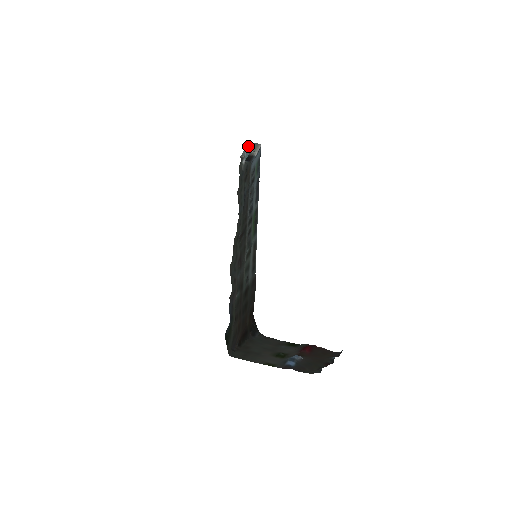
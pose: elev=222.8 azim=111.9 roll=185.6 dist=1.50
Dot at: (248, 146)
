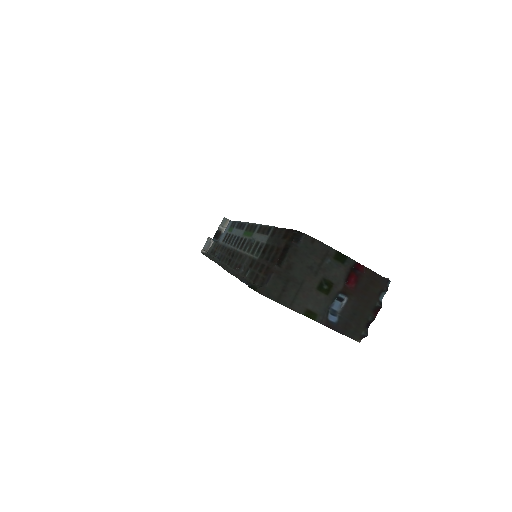
Dot at: occluded
